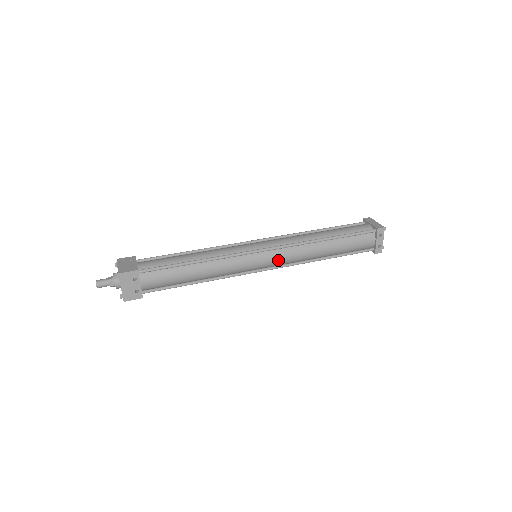
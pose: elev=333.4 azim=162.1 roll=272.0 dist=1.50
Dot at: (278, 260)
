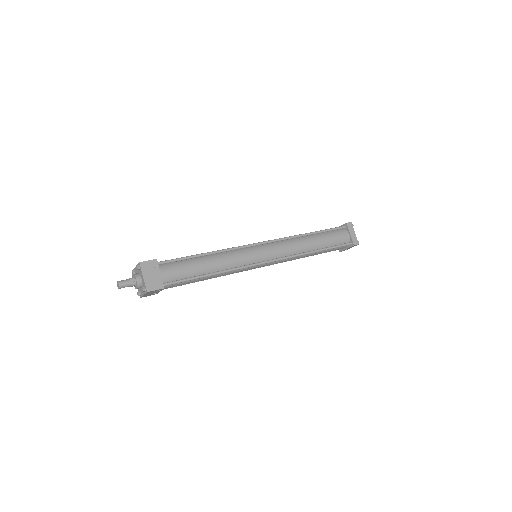
Dot at: occluded
